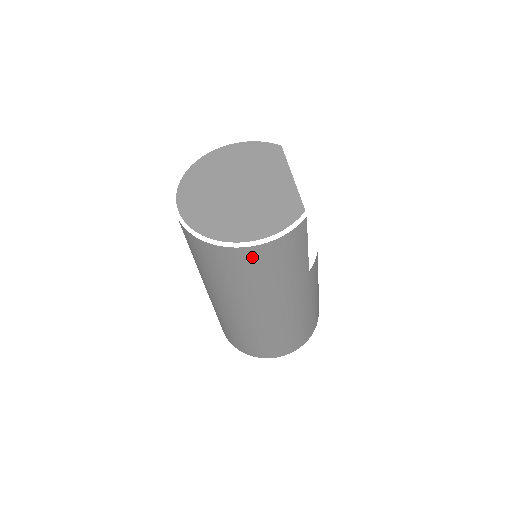
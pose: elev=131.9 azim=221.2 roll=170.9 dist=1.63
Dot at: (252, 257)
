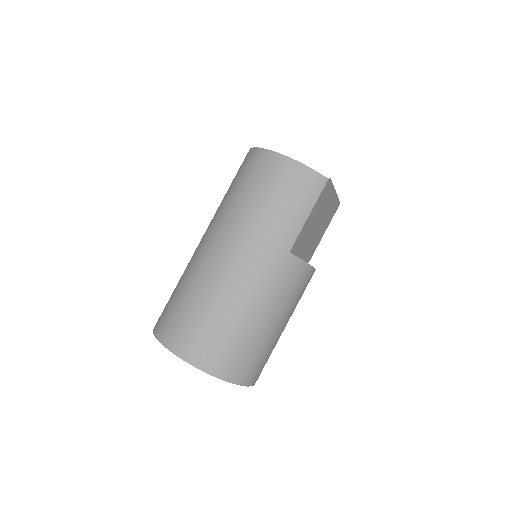
Dot at: (273, 167)
